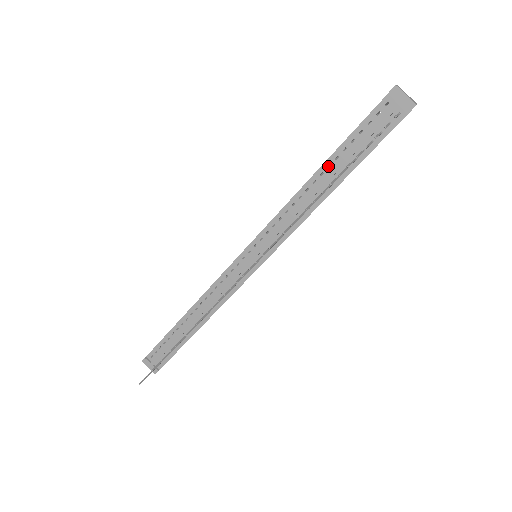
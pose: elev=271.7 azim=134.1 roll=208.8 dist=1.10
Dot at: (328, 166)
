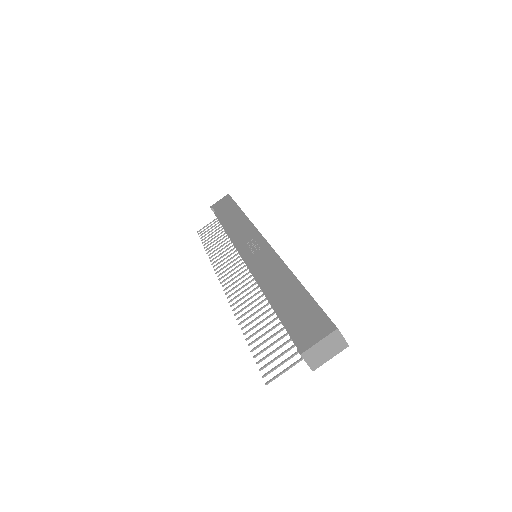
Dot at: (278, 302)
